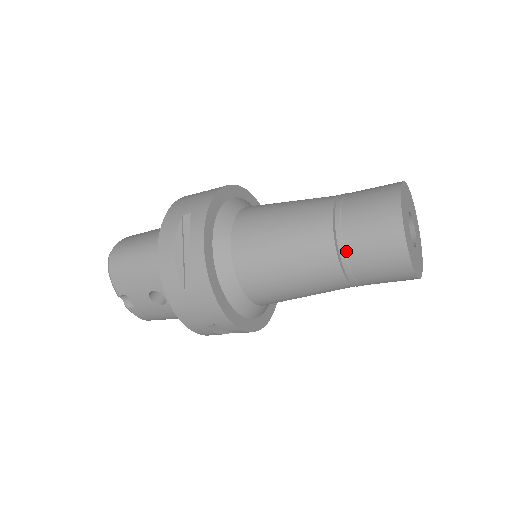
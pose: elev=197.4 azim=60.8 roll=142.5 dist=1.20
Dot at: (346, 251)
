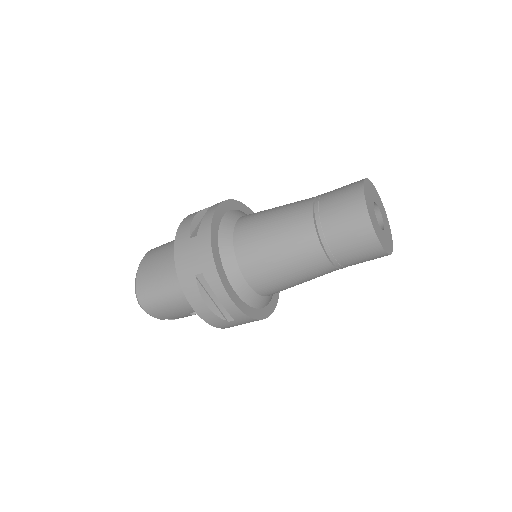
Dot at: (339, 262)
